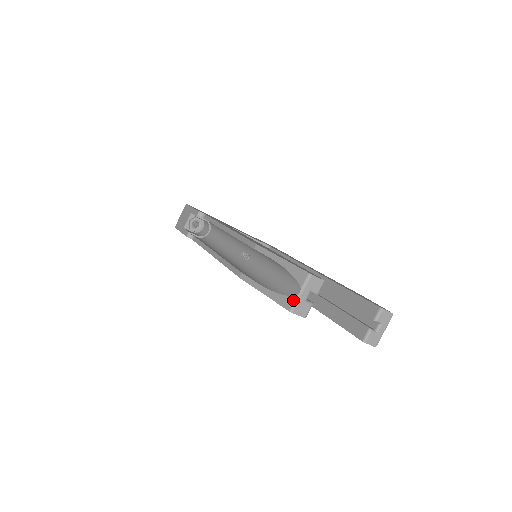
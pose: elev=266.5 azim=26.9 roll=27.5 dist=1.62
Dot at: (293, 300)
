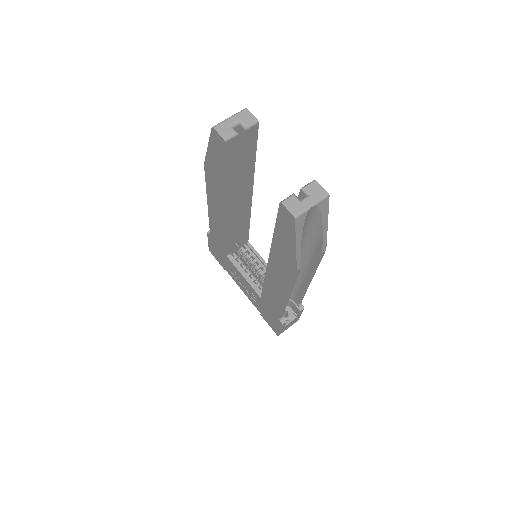
Dot at: (221, 122)
